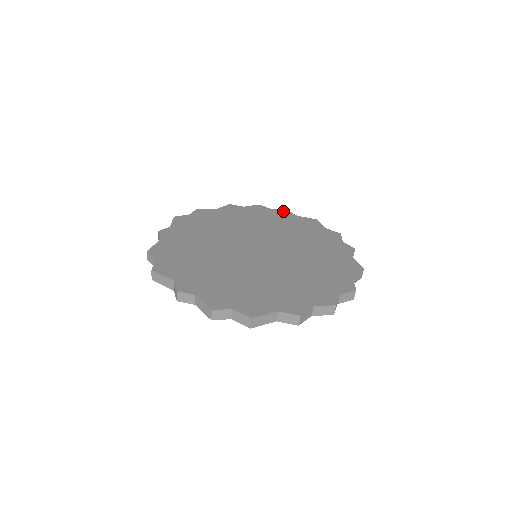
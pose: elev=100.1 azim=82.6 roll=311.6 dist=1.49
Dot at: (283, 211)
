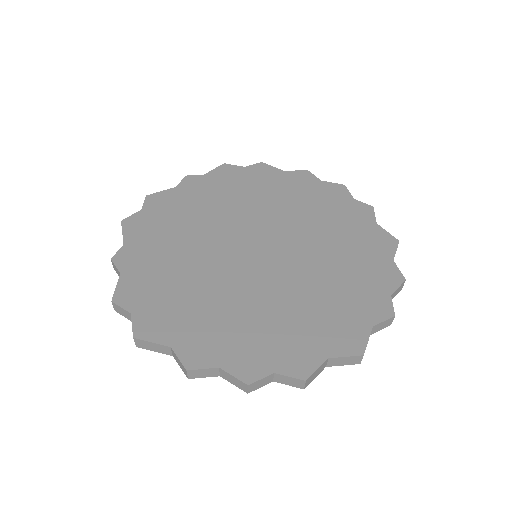
Dot at: (365, 207)
